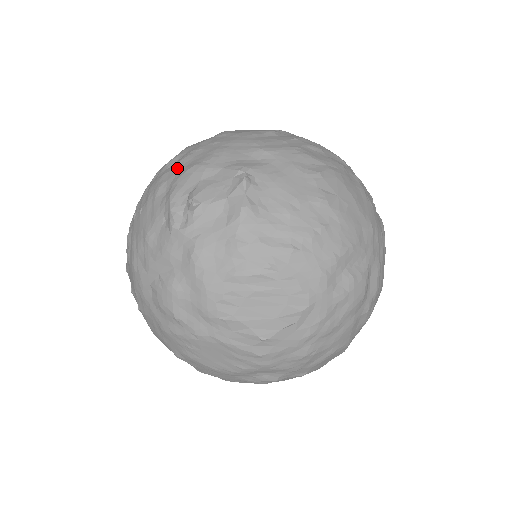
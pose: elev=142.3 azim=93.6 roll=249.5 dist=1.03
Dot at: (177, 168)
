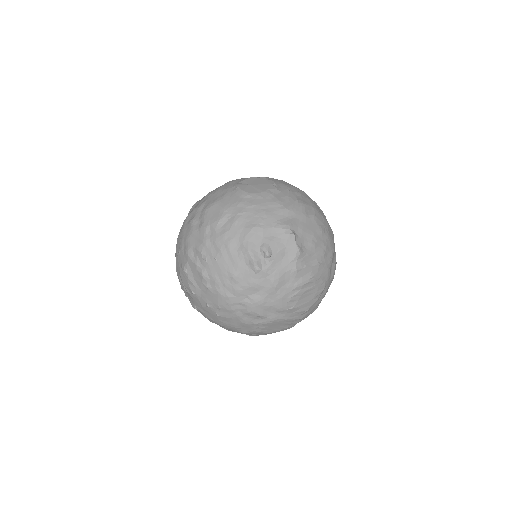
Dot at: (237, 228)
